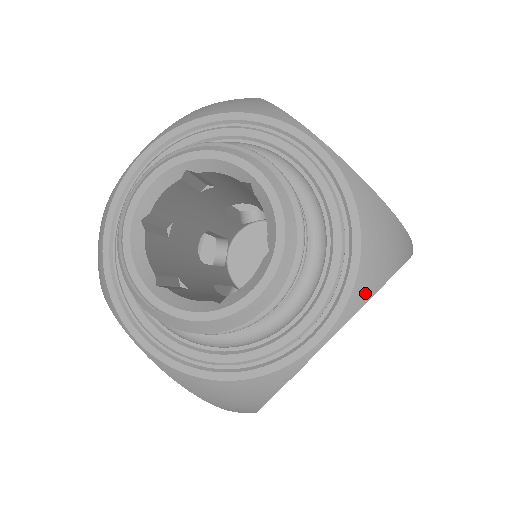
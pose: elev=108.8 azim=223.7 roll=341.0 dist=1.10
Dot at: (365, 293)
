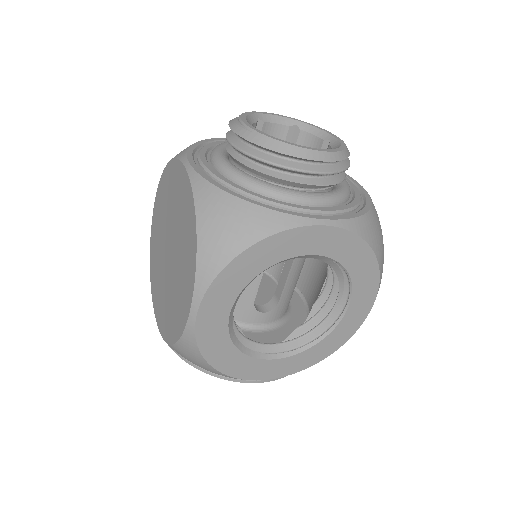
Dot at: (361, 230)
